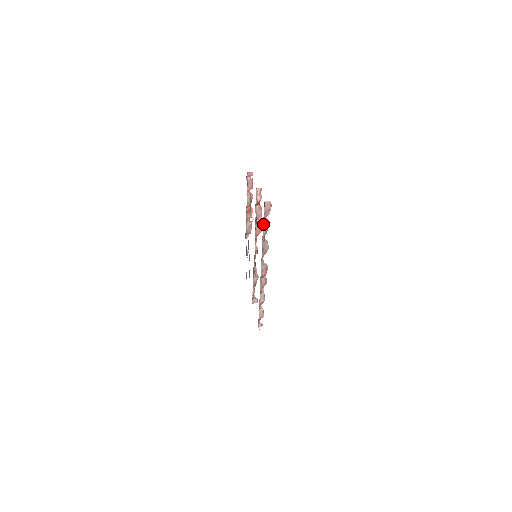
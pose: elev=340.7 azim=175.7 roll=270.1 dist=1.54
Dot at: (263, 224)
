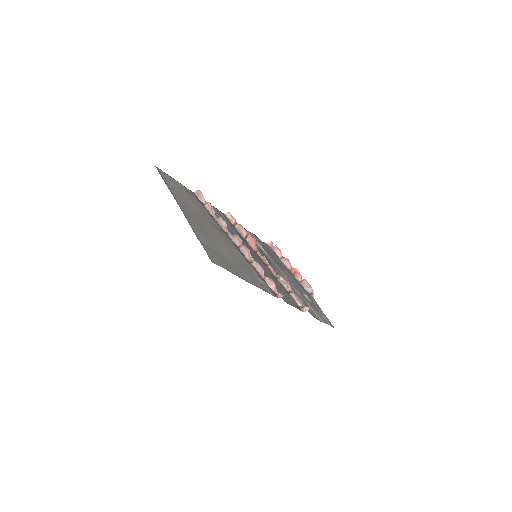
Dot at: (206, 207)
